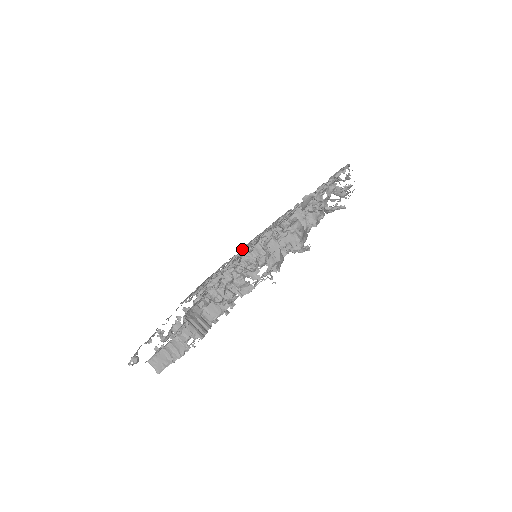
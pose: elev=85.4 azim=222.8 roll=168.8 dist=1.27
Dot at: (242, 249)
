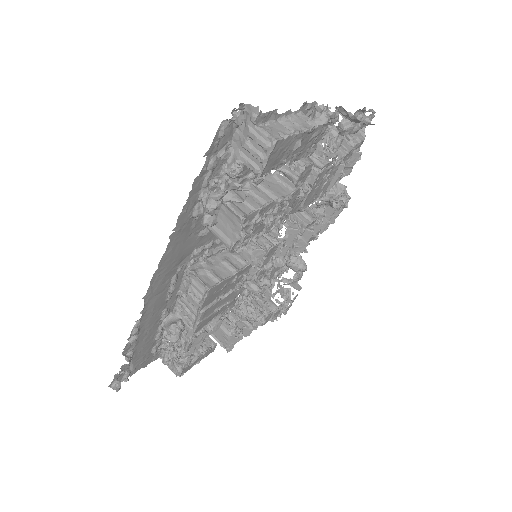
Dot at: occluded
